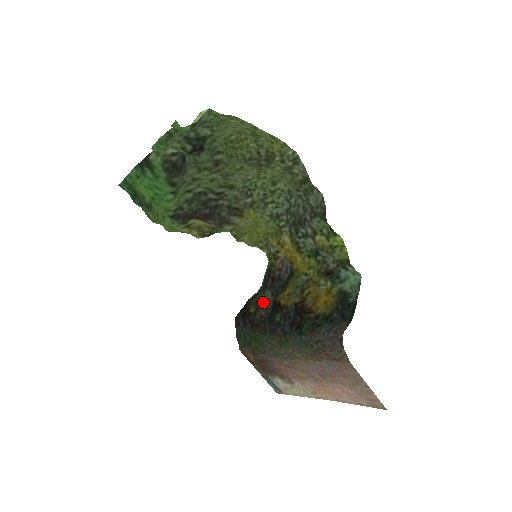
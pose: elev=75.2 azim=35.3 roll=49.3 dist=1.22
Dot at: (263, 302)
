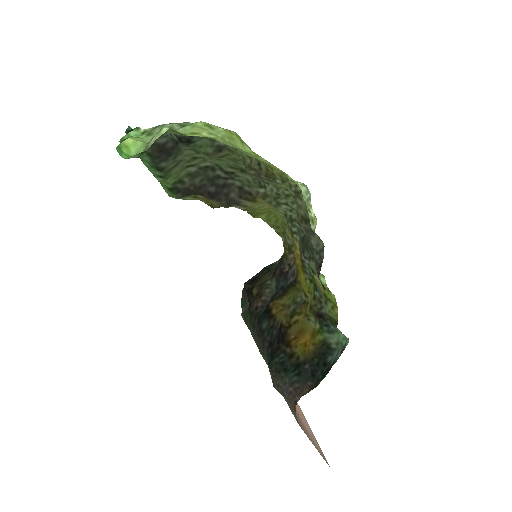
Dot at: (265, 290)
